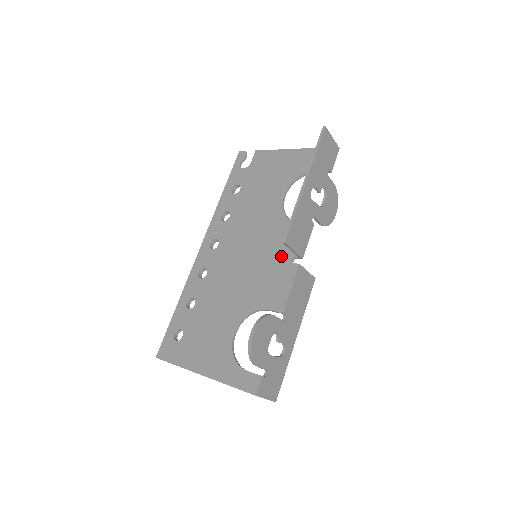
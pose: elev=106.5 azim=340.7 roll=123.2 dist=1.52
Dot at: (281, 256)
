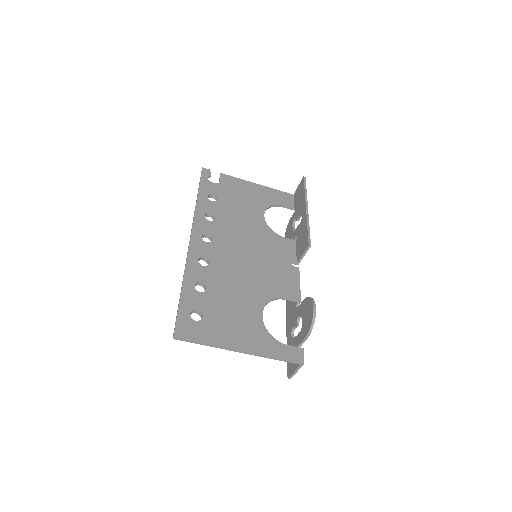
Dot at: (281, 260)
